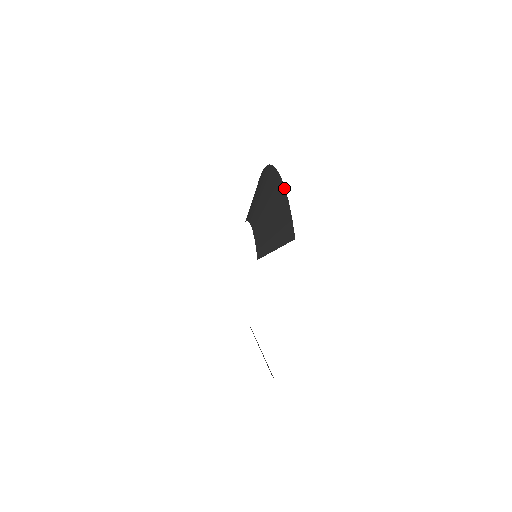
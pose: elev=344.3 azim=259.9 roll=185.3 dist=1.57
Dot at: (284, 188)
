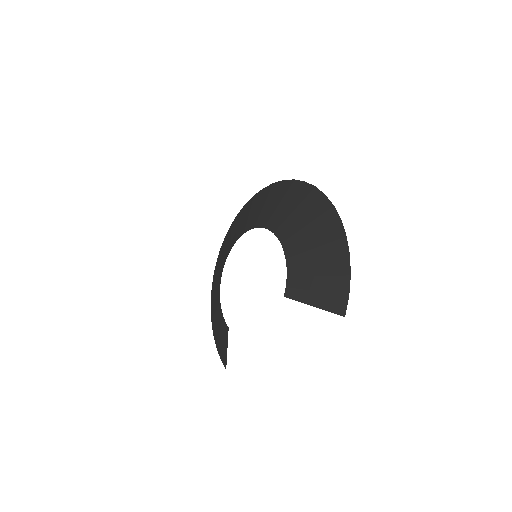
Dot at: (349, 254)
